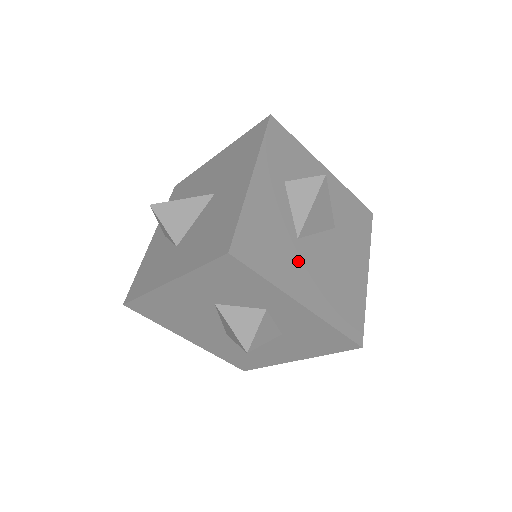
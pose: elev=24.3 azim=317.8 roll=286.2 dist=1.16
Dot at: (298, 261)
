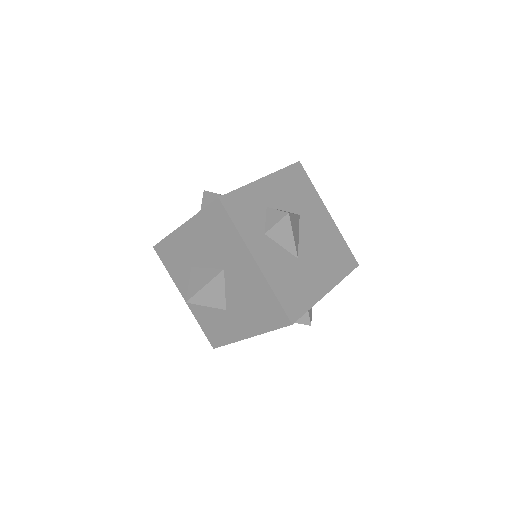
Dot at: (309, 271)
